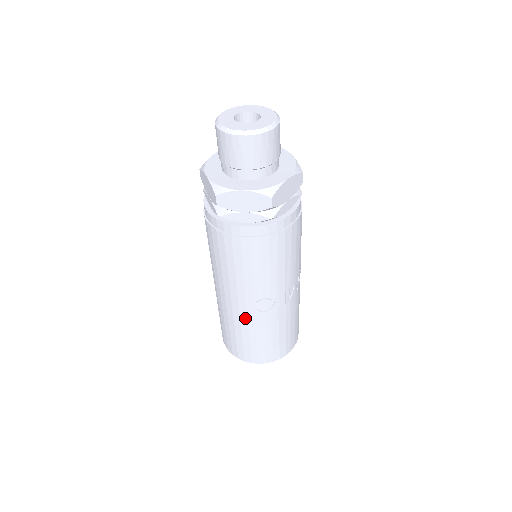
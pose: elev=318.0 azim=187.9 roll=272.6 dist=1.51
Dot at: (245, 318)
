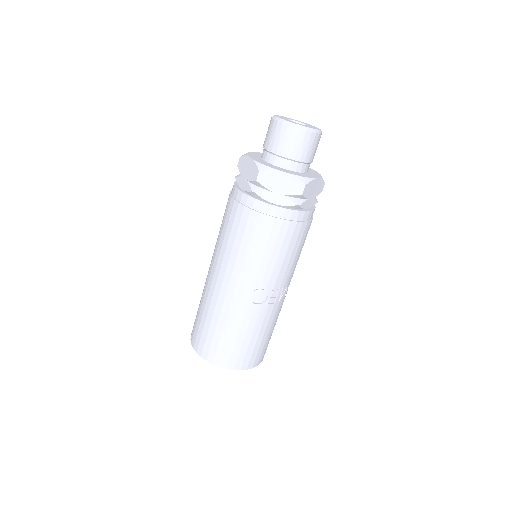
Dot at: (235, 308)
